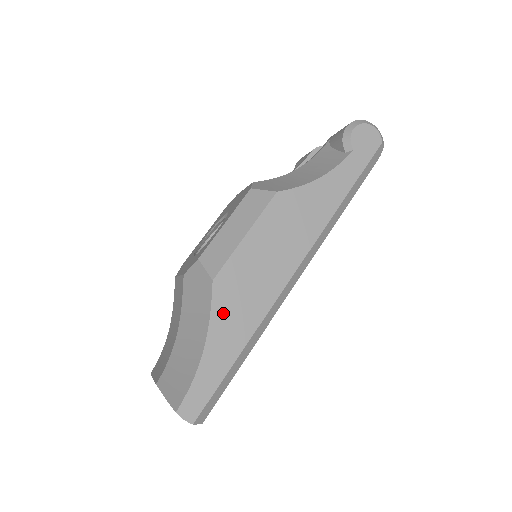
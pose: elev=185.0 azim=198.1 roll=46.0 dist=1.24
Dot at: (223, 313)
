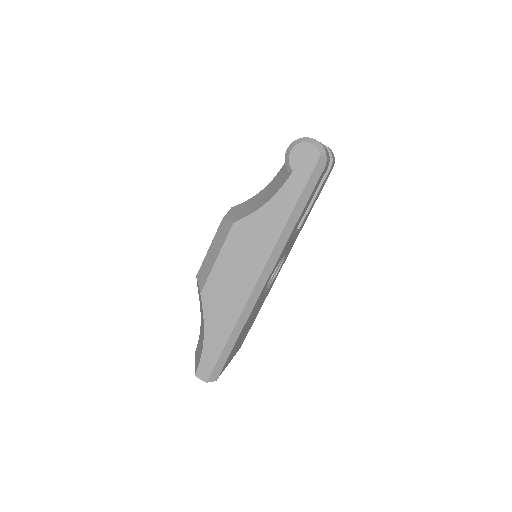
Dot at: (211, 314)
